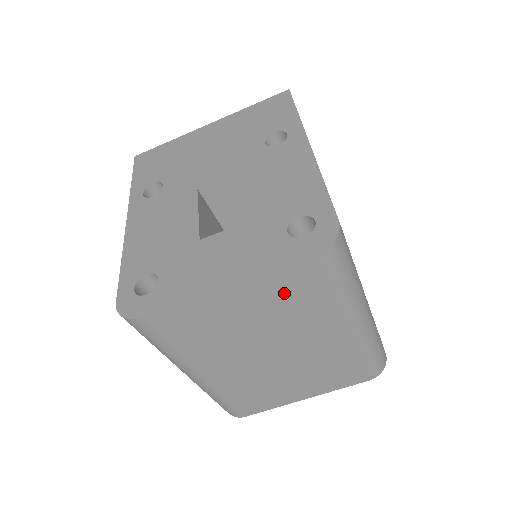
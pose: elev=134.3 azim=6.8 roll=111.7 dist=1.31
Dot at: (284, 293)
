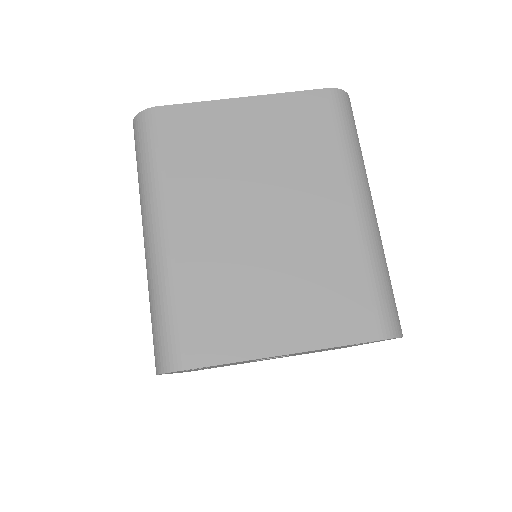
Dot at: (294, 124)
